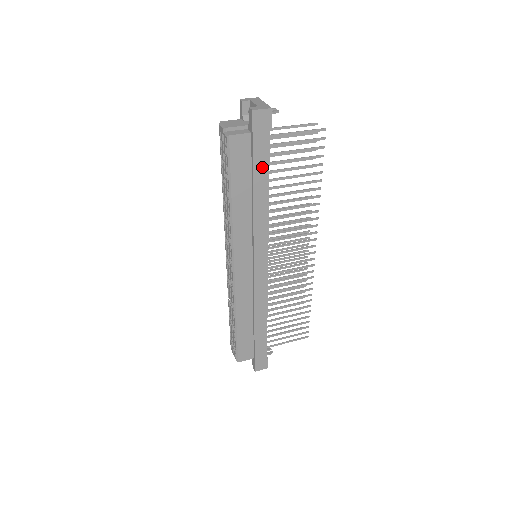
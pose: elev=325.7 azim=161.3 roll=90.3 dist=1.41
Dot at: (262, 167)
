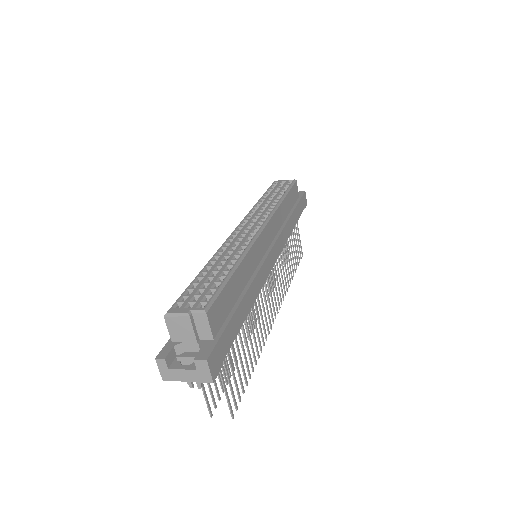
Dot at: (298, 213)
